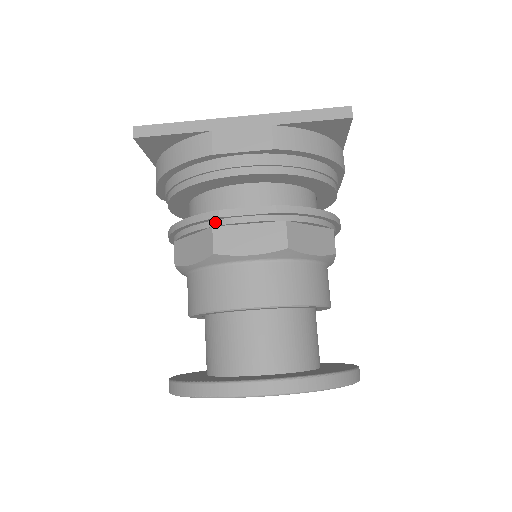
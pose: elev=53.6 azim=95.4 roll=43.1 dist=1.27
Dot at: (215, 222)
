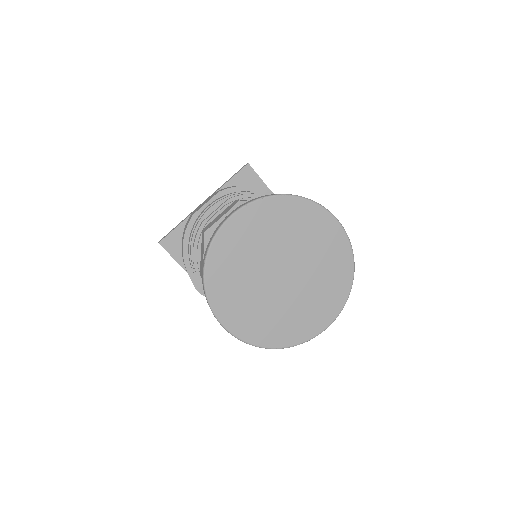
Dot at: (203, 228)
